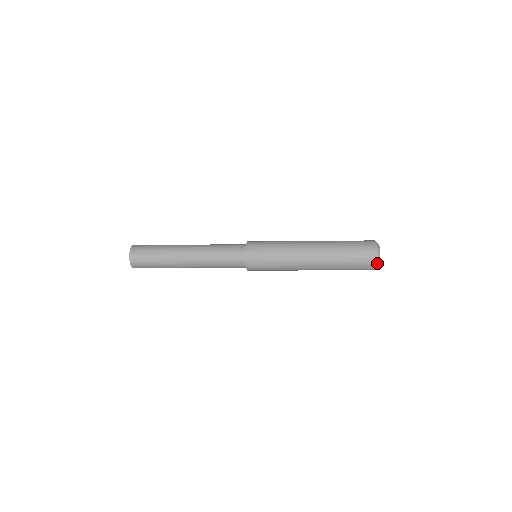
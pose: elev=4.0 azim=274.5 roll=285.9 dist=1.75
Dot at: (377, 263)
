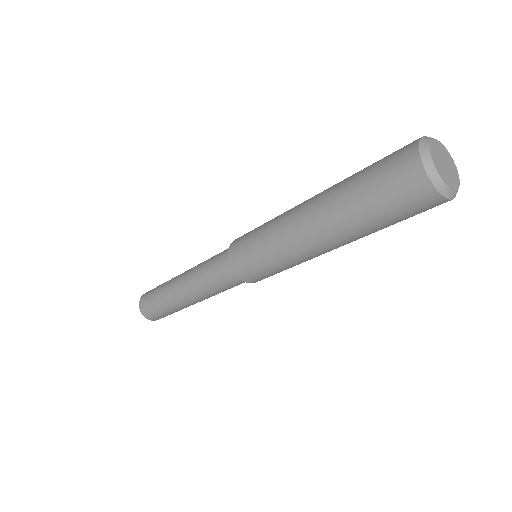
Dot at: (421, 162)
